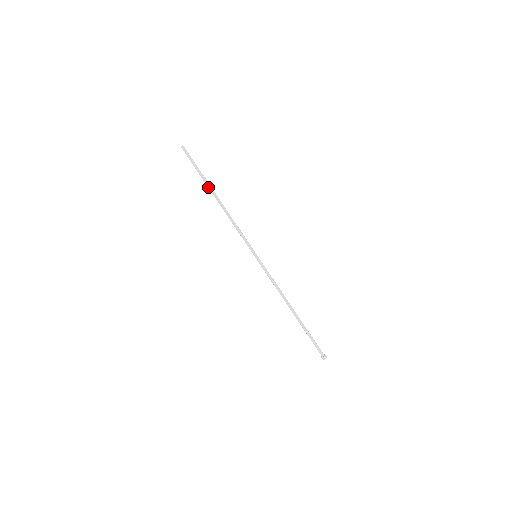
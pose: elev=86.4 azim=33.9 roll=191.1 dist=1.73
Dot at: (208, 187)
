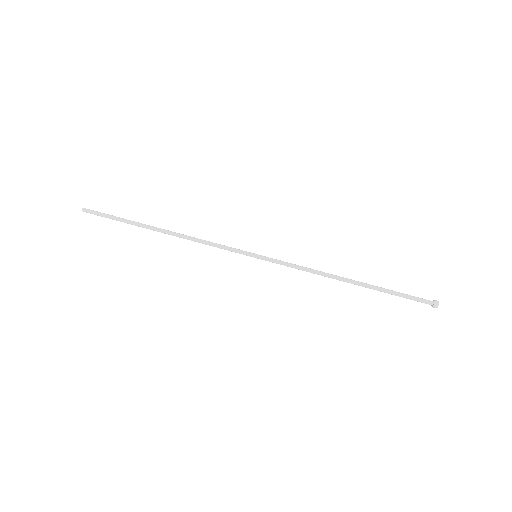
Dot at: occluded
